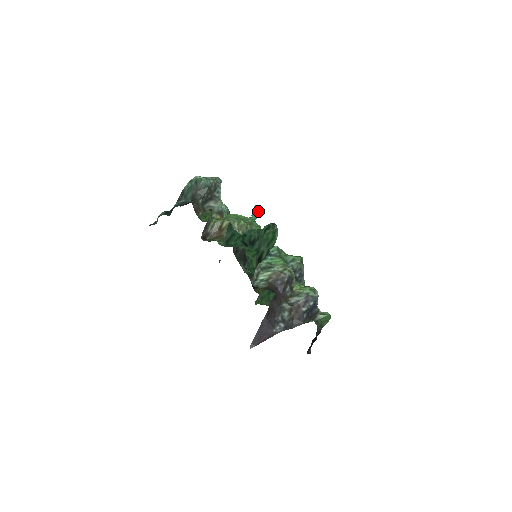
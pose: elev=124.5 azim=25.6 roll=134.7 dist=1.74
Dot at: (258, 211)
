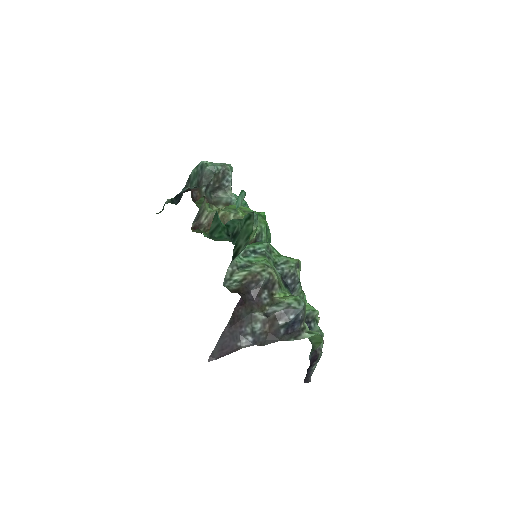
Dot at: (242, 197)
